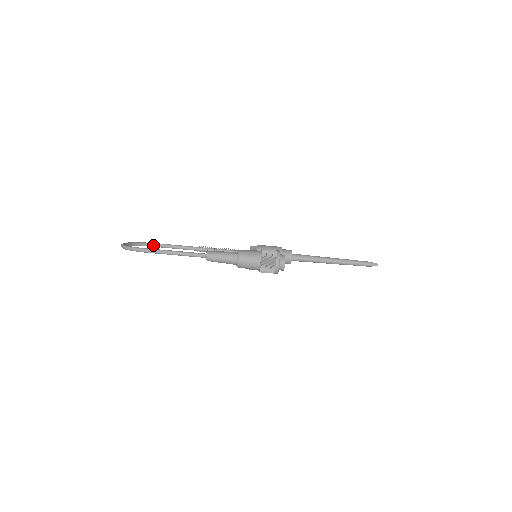
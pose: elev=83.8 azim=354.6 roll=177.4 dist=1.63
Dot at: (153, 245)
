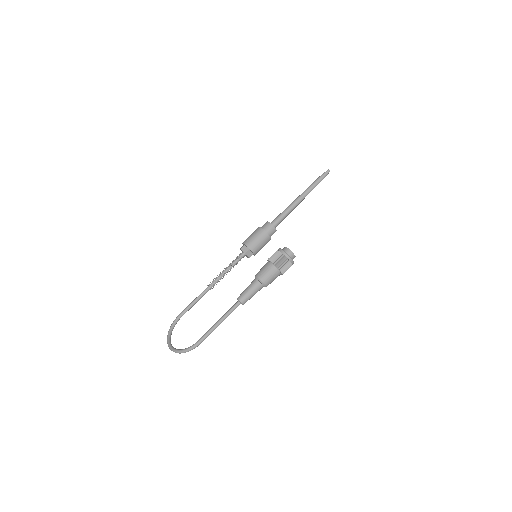
Dot at: (179, 319)
